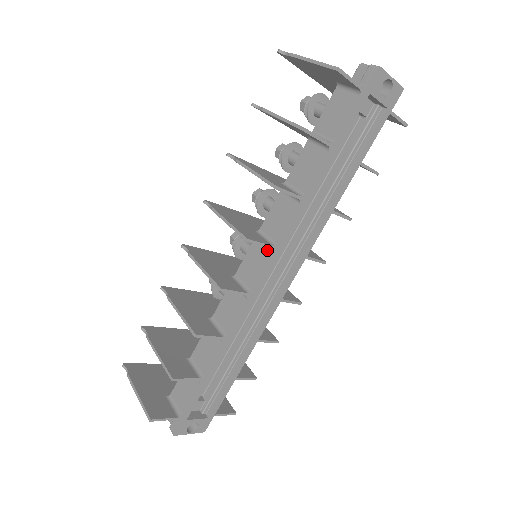
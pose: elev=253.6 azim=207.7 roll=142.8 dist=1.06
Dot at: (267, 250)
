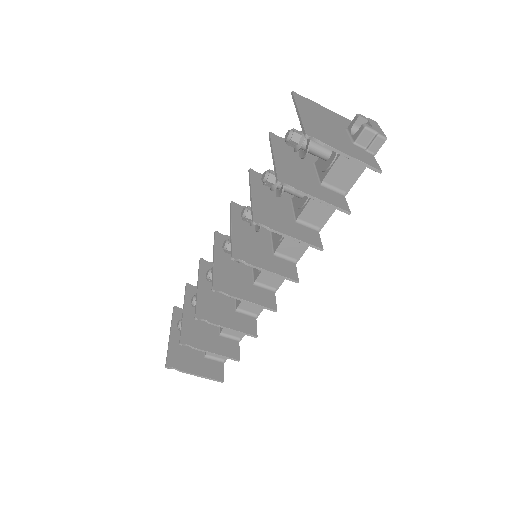
Dot at: occluded
